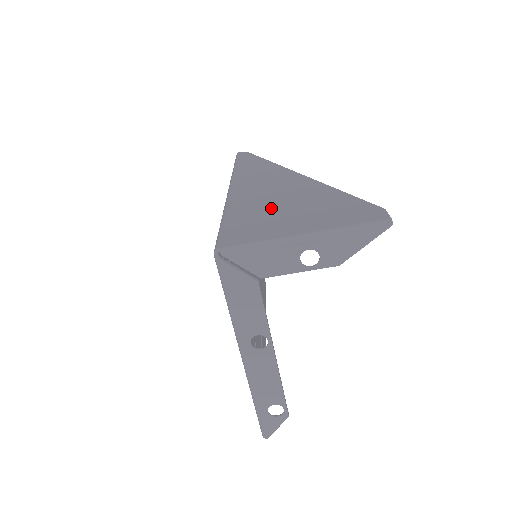
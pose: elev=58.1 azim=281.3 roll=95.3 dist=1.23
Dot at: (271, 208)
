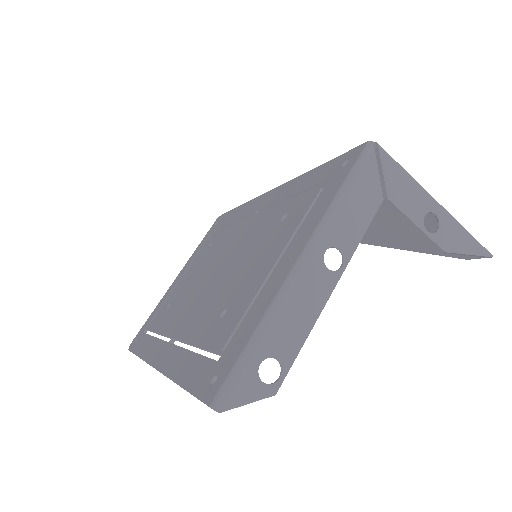
Dot at: occluded
